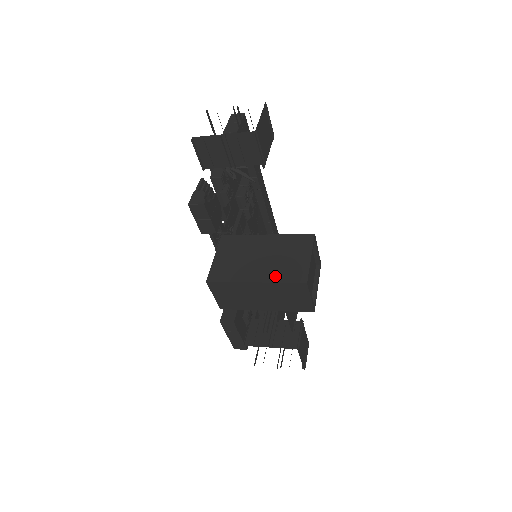
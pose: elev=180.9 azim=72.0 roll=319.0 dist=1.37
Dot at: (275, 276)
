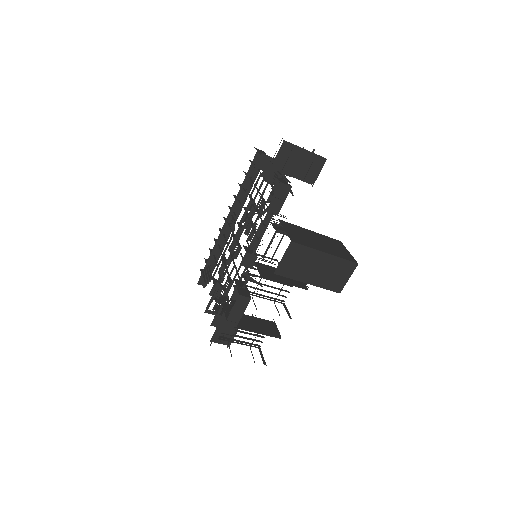
Dot at: (336, 254)
